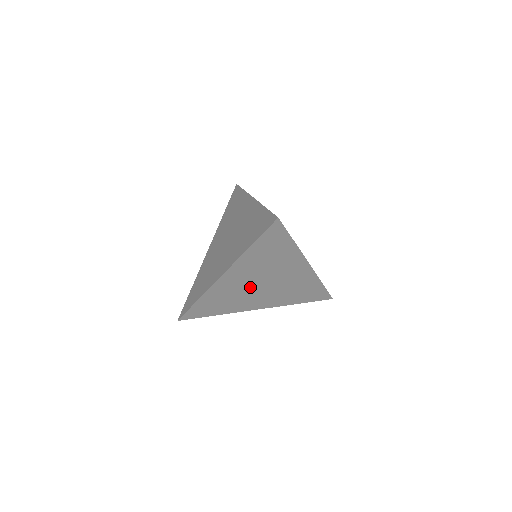
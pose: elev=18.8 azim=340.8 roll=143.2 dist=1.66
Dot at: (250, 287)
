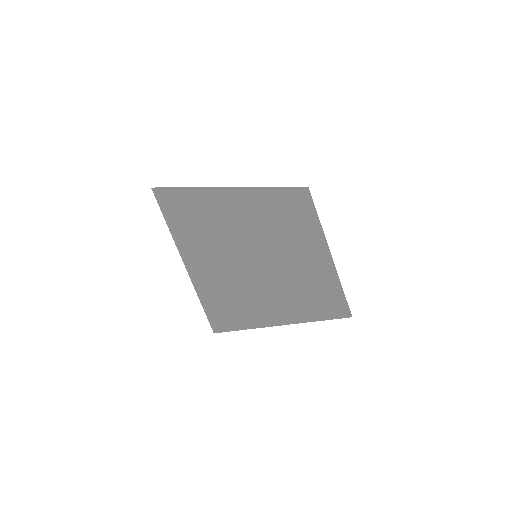
Dot at: occluded
